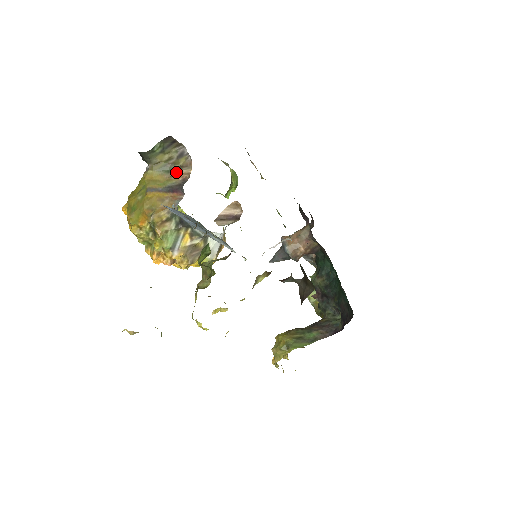
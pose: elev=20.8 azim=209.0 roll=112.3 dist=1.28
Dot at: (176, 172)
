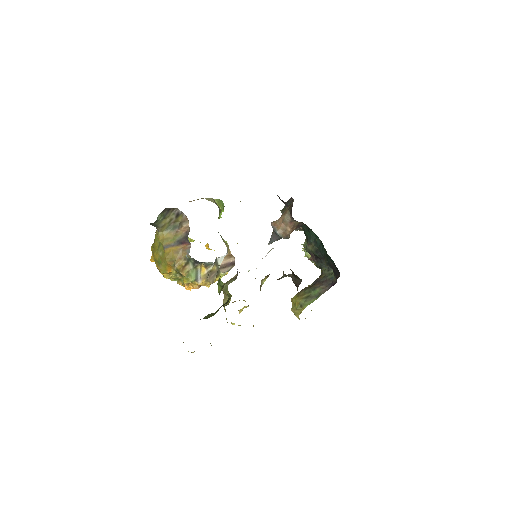
Dot at: (179, 228)
